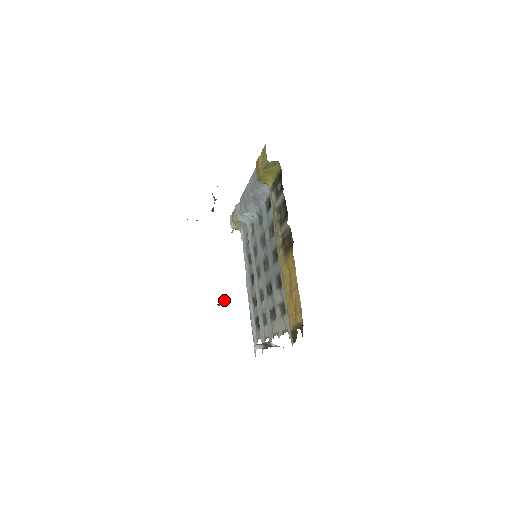
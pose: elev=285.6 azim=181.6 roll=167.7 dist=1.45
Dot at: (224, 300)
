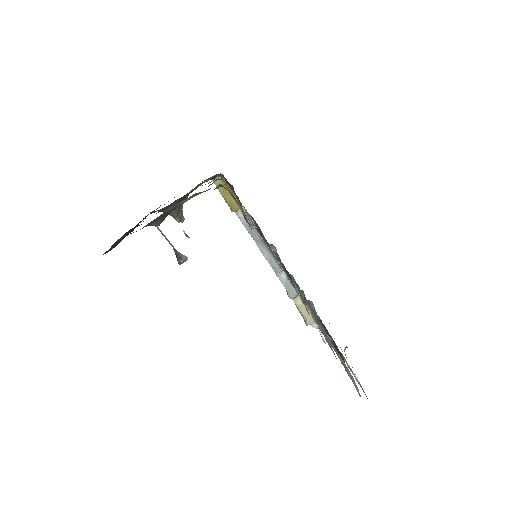
Dot at: occluded
